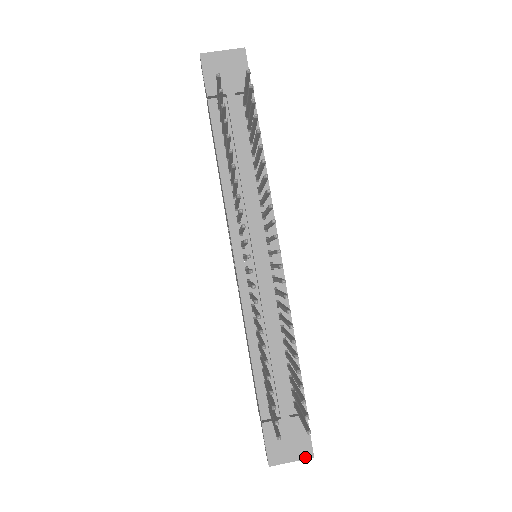
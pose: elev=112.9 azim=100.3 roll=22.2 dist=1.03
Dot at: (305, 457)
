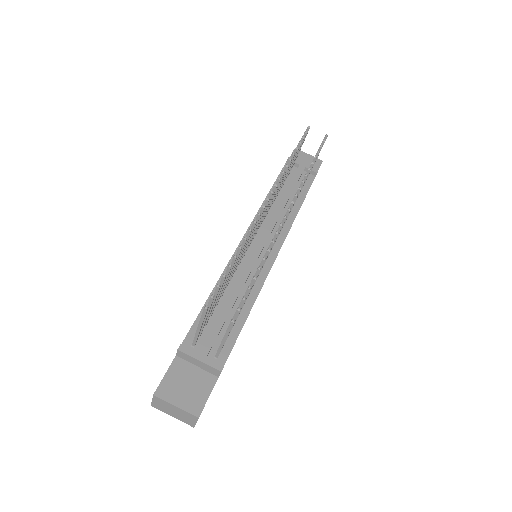
Dot at: (191, 411)
